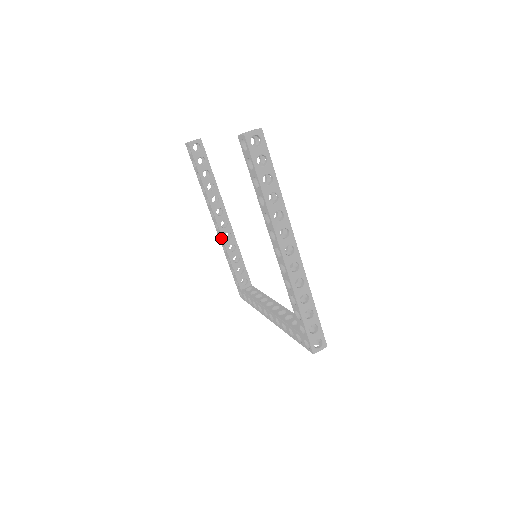
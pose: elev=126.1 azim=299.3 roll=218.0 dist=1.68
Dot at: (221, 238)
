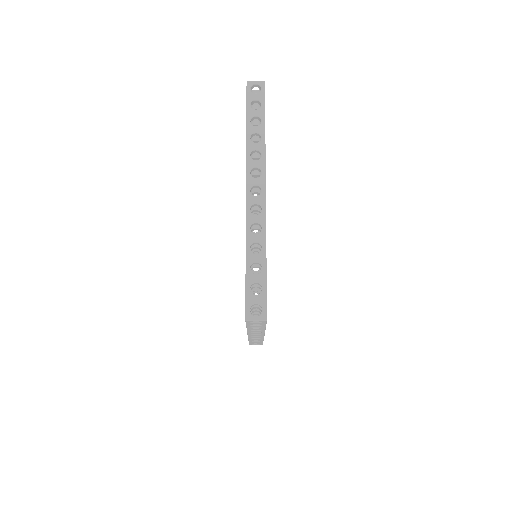
Dot at: occluded
